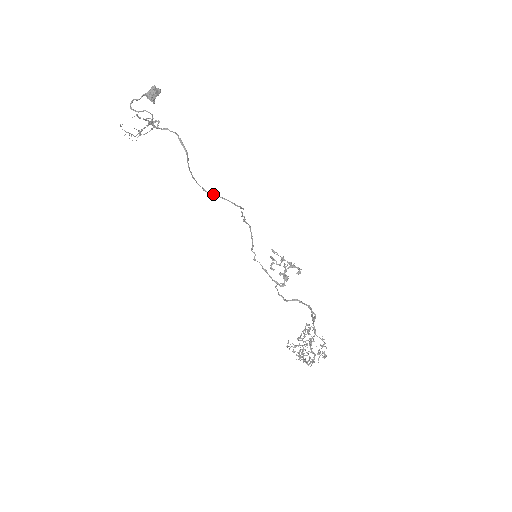
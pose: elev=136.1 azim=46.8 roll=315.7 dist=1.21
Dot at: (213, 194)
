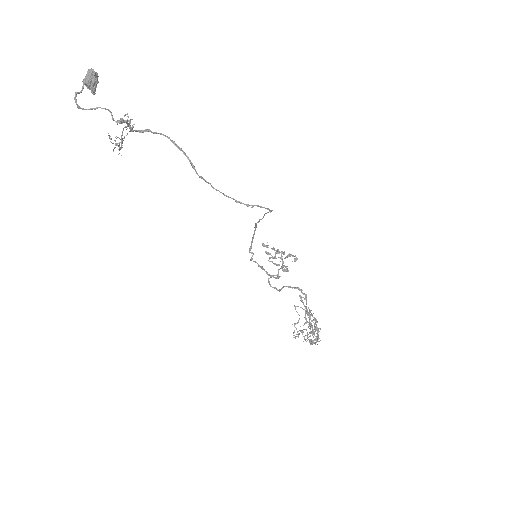
Dot at: occluded
